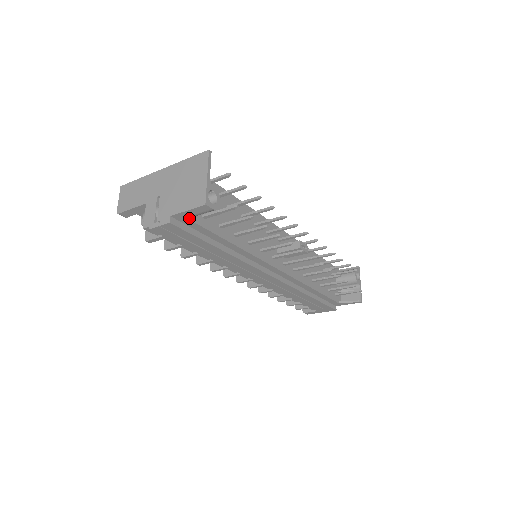
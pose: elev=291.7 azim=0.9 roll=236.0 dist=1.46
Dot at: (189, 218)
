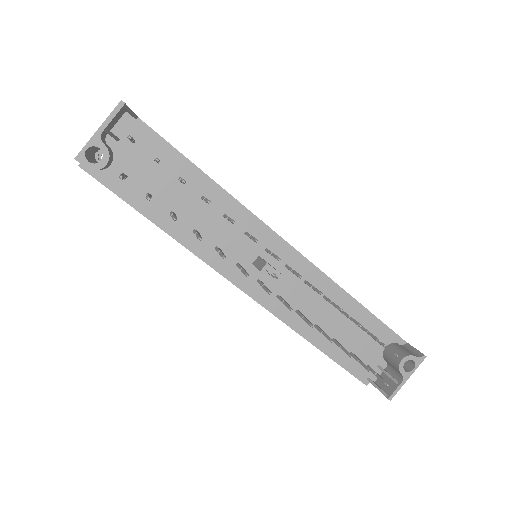
Dot at: occluded
